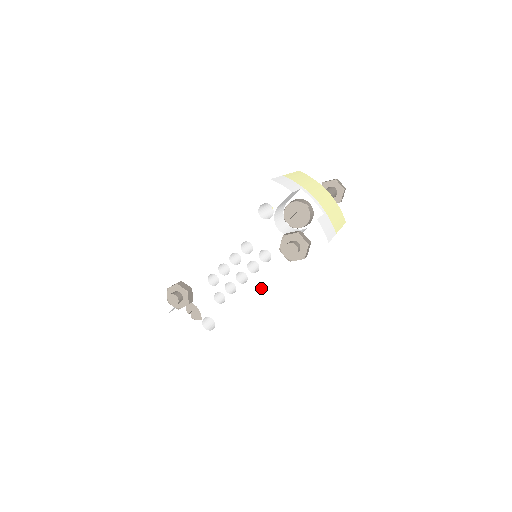
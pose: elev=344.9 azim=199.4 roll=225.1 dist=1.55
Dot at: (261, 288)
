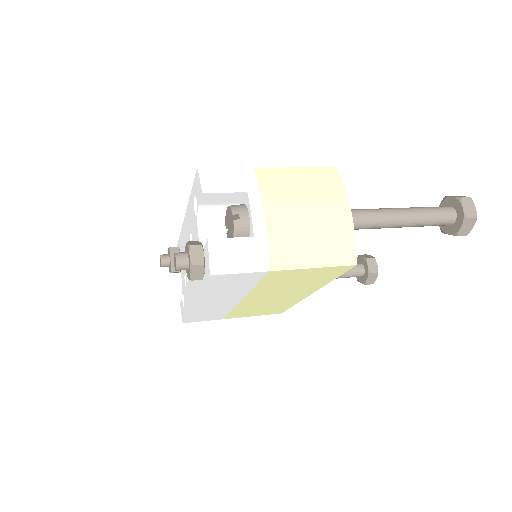
Dot at: (193, 291)
